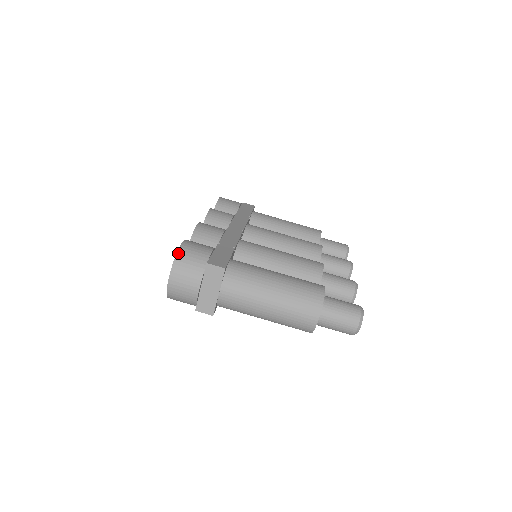
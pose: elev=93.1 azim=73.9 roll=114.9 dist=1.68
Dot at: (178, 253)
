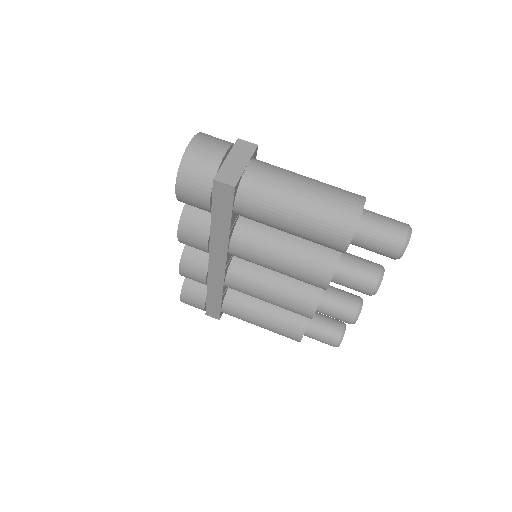
Dot at: occluded
